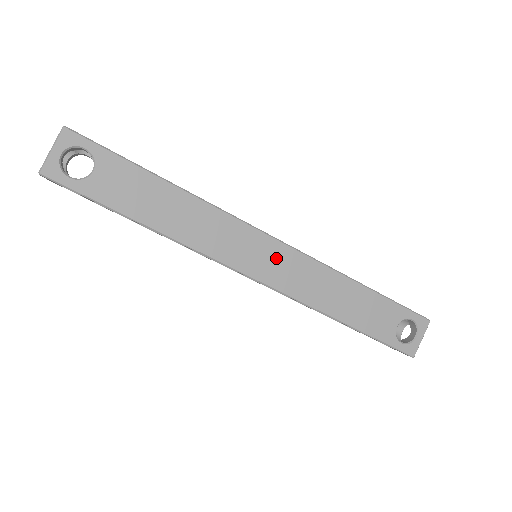
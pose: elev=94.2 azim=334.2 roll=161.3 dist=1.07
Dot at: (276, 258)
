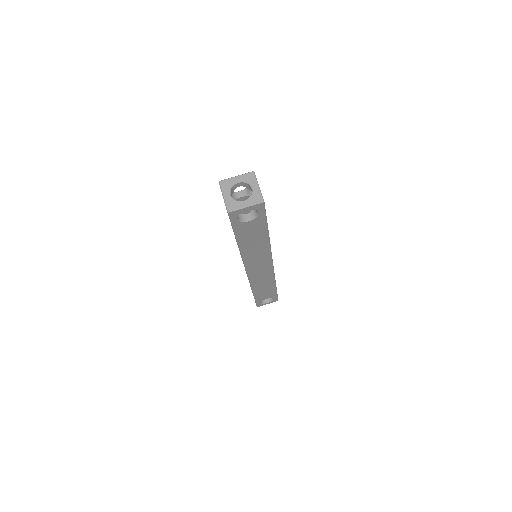
Dot at: (264, 270)
